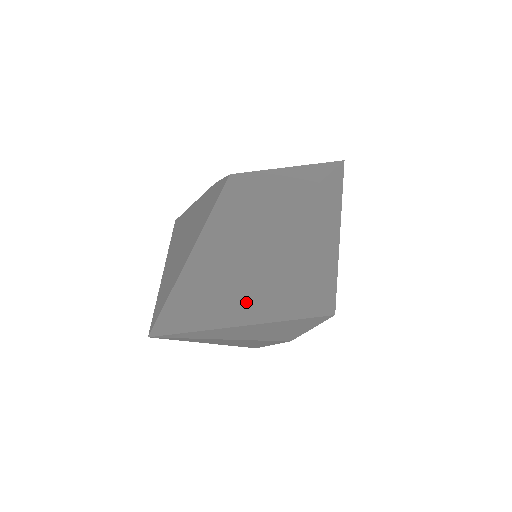
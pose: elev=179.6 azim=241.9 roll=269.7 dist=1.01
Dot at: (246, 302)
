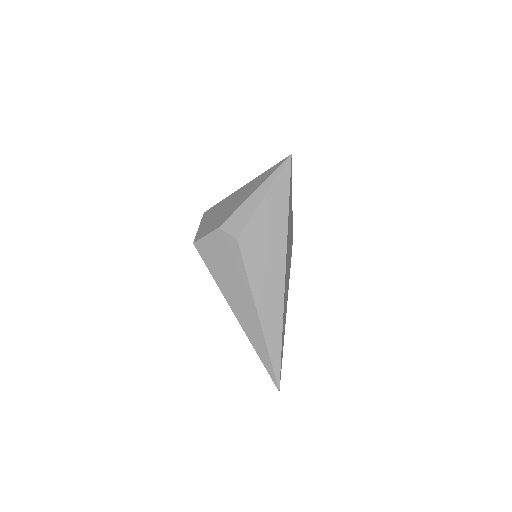
Dot at: (284, 329)
